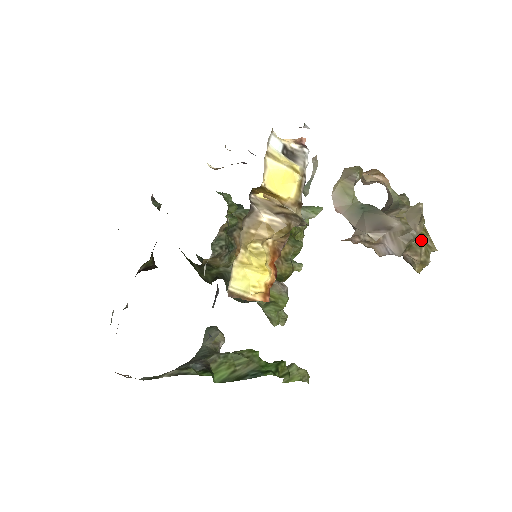
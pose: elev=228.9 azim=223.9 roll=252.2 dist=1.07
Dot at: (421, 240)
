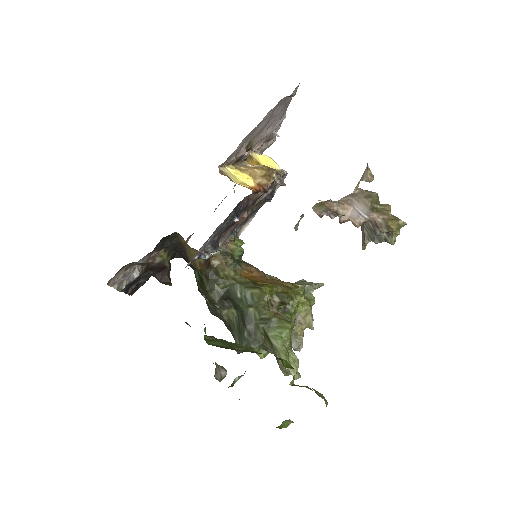
Dot at: (385, 206)
